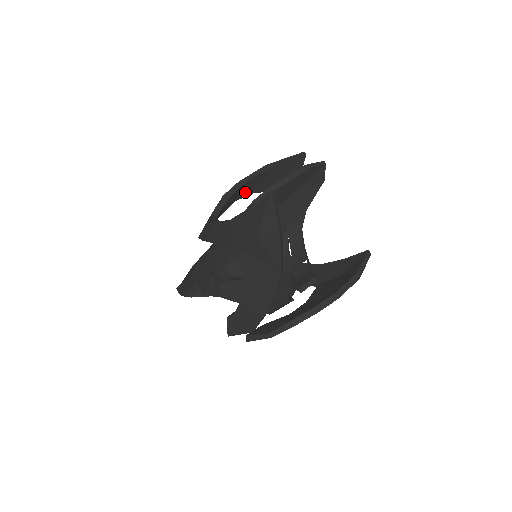
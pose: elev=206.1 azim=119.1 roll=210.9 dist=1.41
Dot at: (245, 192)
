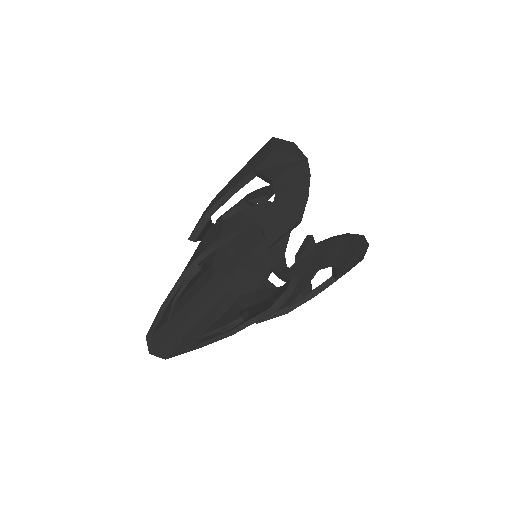
Dot at: occluded
